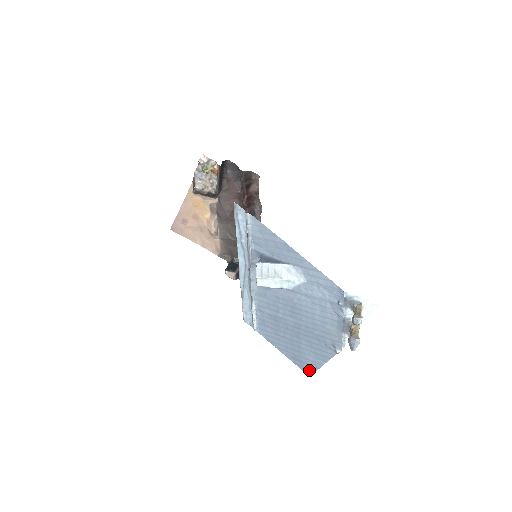
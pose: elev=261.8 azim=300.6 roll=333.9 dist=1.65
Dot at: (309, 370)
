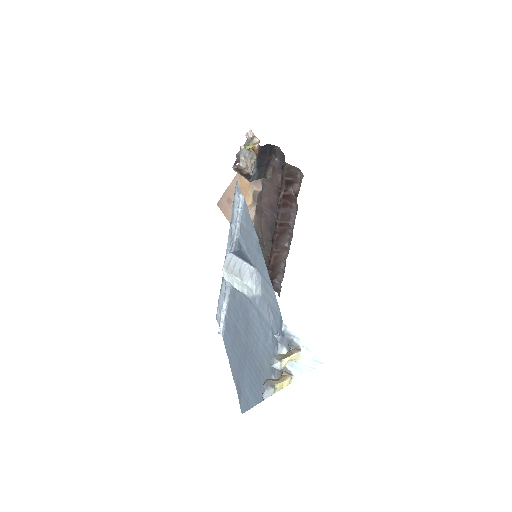
Dot at: (243, 405)
